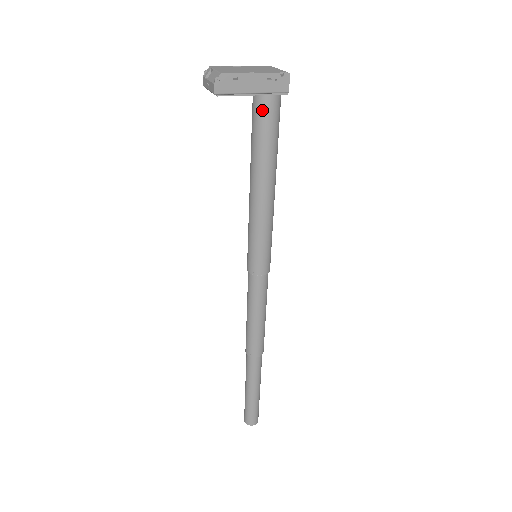
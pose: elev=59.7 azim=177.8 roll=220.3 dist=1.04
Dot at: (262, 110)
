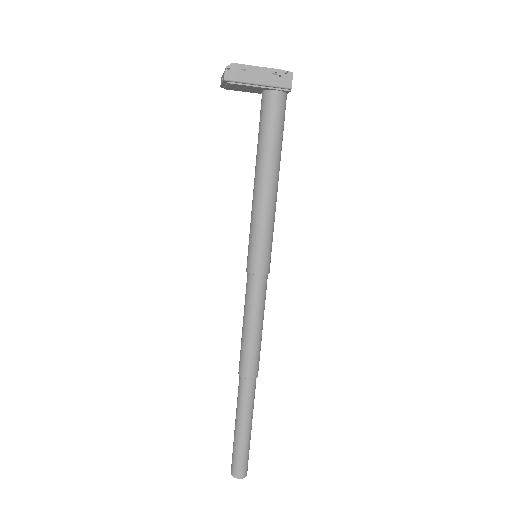
Dot at: (268, 104)
